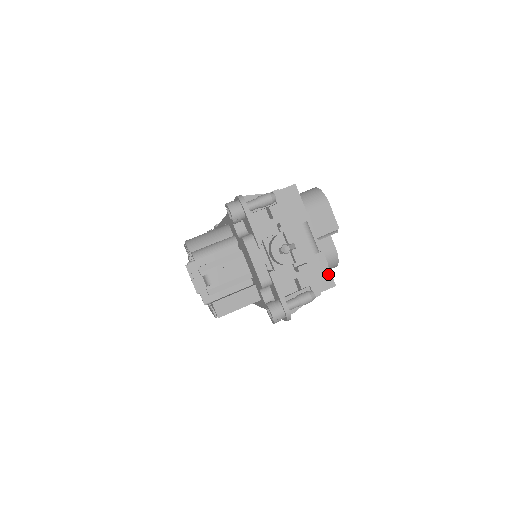
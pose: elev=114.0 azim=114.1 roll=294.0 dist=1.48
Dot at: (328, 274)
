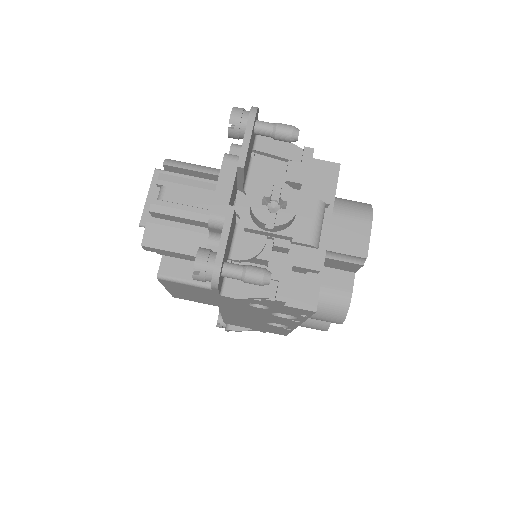
Dot at: (315, 290)
